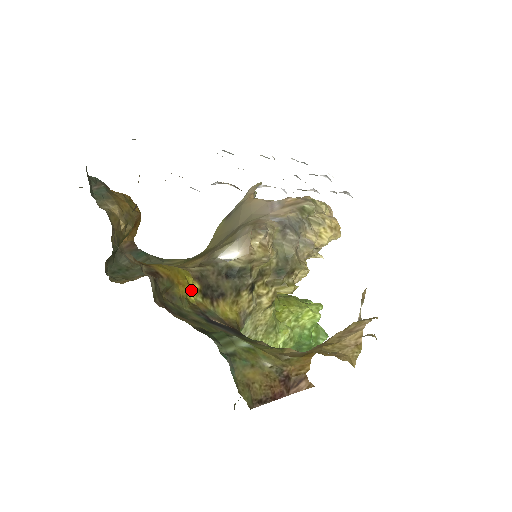
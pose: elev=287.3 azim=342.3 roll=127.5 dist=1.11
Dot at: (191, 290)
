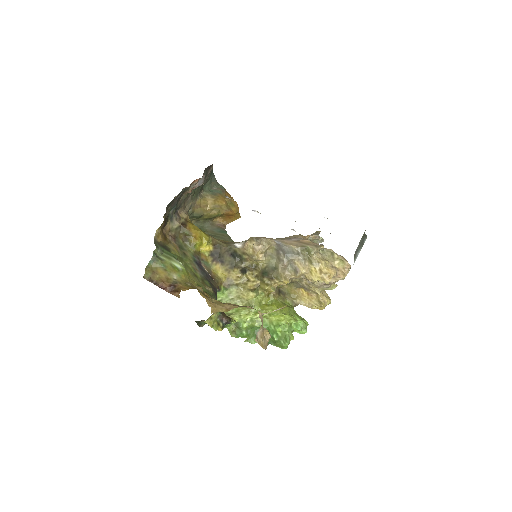
Dot at: (205, 247)
